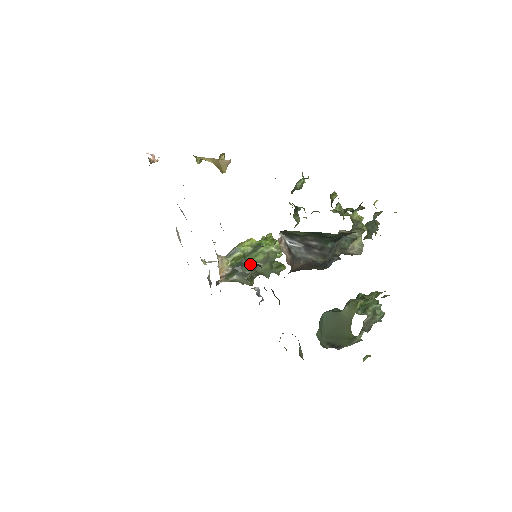
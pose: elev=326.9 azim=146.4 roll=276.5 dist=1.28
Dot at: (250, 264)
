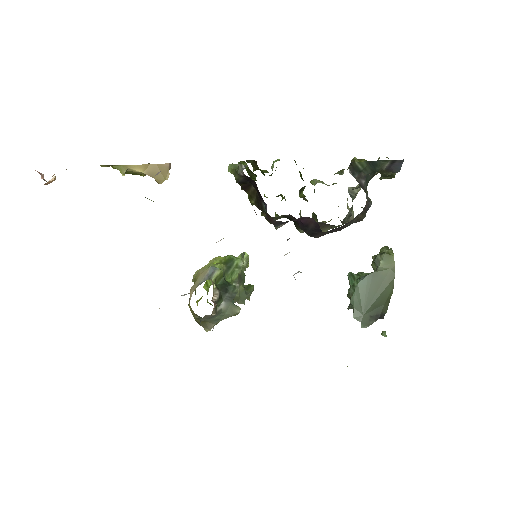
Dot at: (231, 284)
